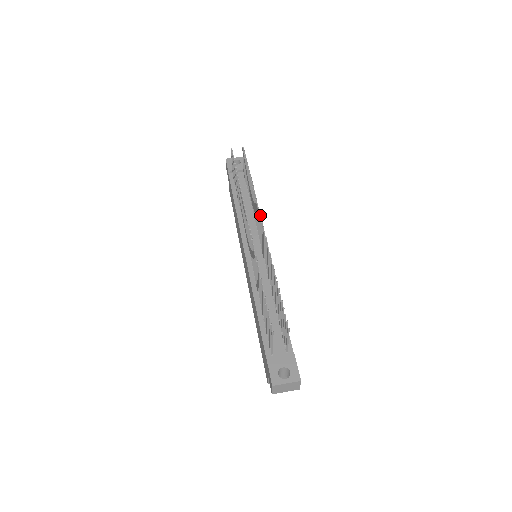
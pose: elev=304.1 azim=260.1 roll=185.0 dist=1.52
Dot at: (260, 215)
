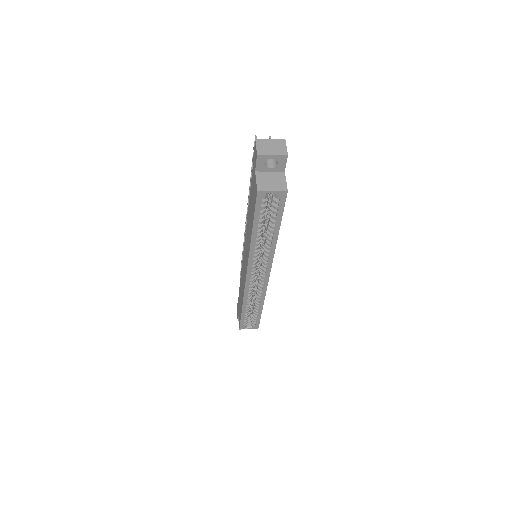
Dot at: occluded
